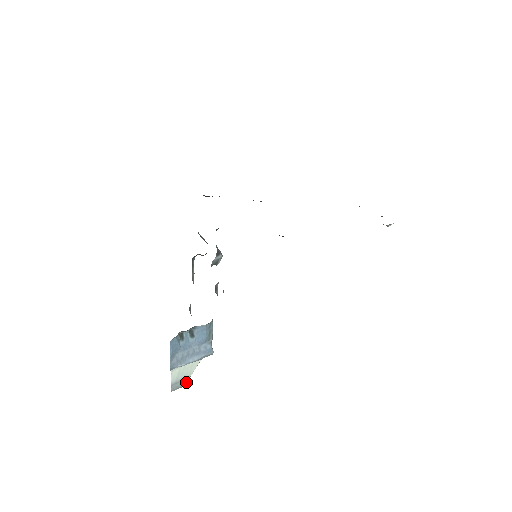
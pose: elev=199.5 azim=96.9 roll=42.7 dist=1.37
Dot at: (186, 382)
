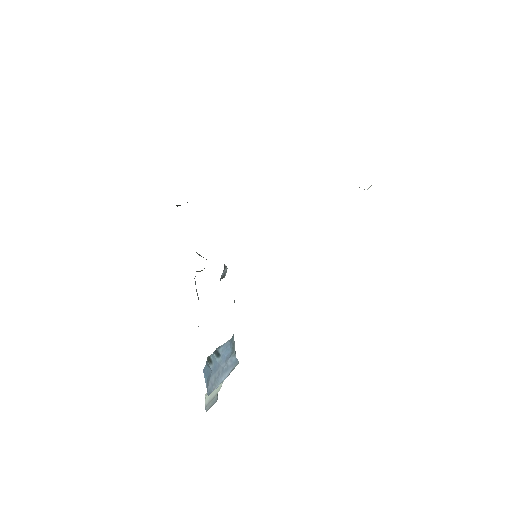
Dot at: (216, 398)
